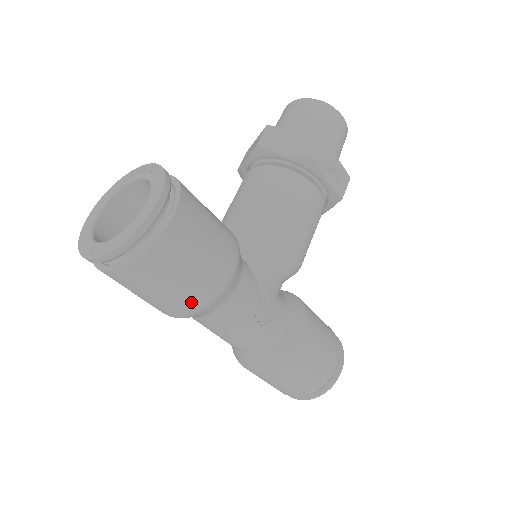
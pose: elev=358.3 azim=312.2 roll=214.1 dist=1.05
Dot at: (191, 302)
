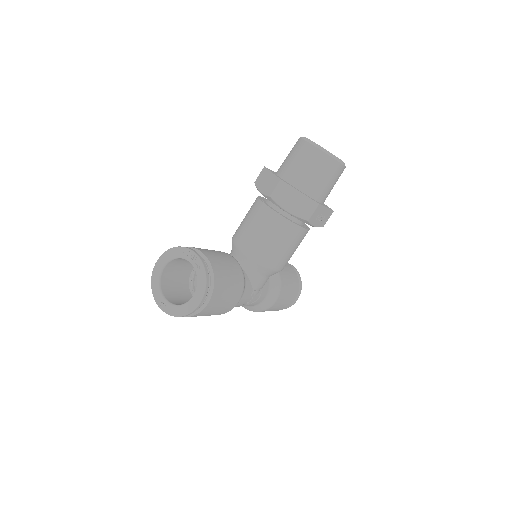
Dot at: occluded
